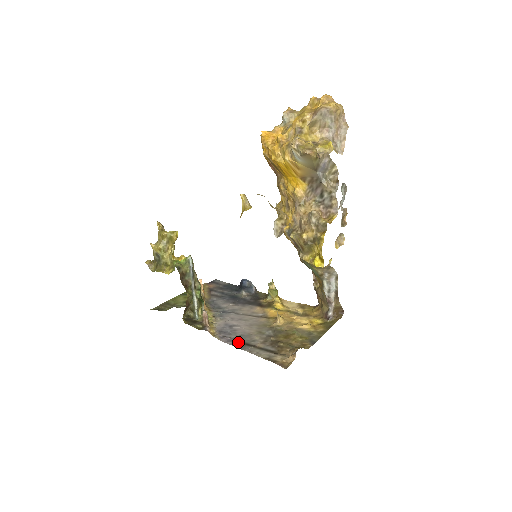
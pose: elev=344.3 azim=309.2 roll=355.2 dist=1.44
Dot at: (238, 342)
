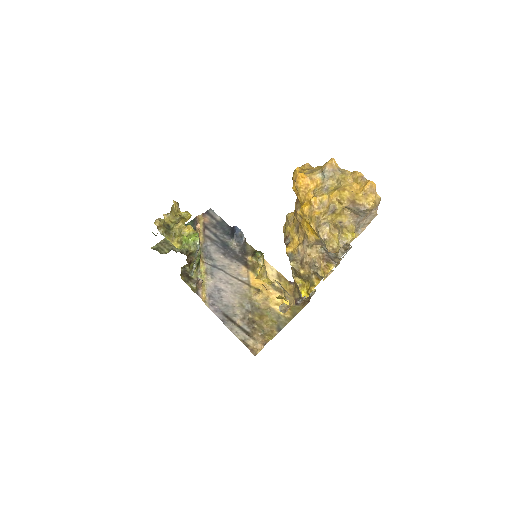
Dot at: (223, 315)
